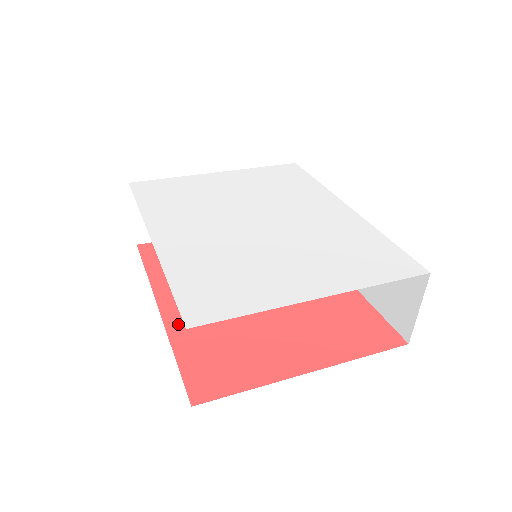
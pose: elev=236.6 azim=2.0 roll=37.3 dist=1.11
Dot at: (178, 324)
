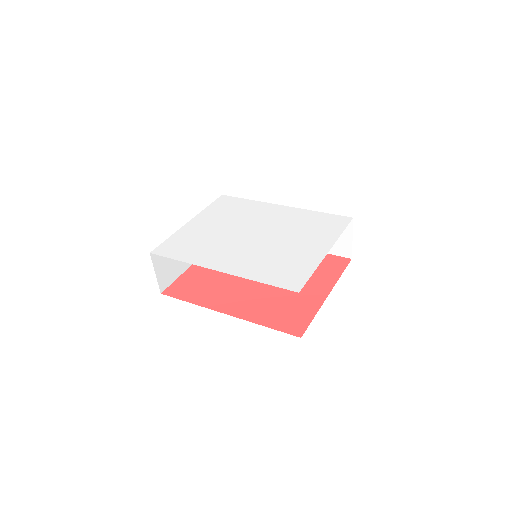
Dot at: (246, 314)
